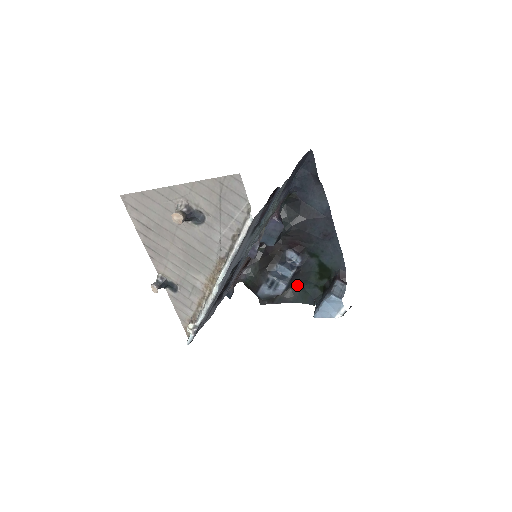
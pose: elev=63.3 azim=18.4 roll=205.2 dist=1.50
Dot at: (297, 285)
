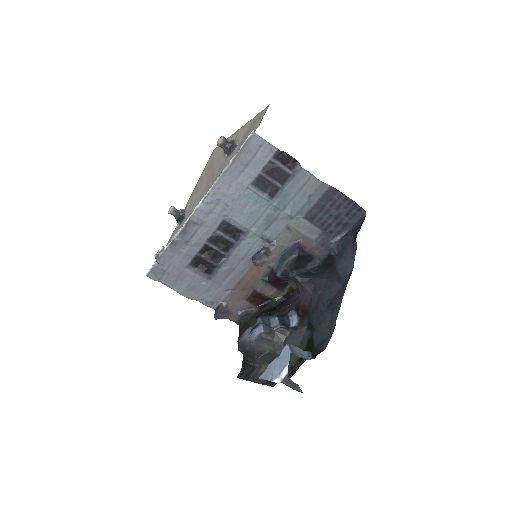
Dot at: occluded
